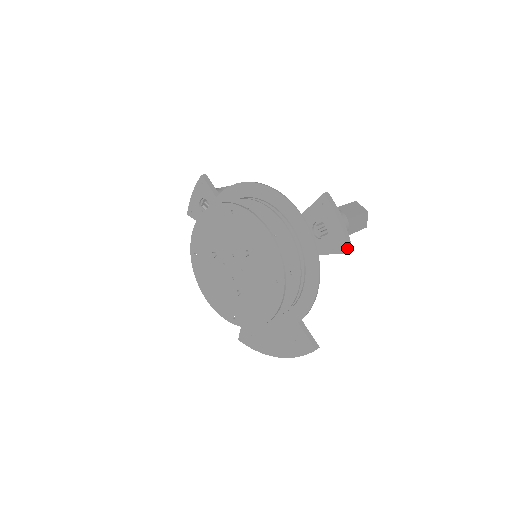
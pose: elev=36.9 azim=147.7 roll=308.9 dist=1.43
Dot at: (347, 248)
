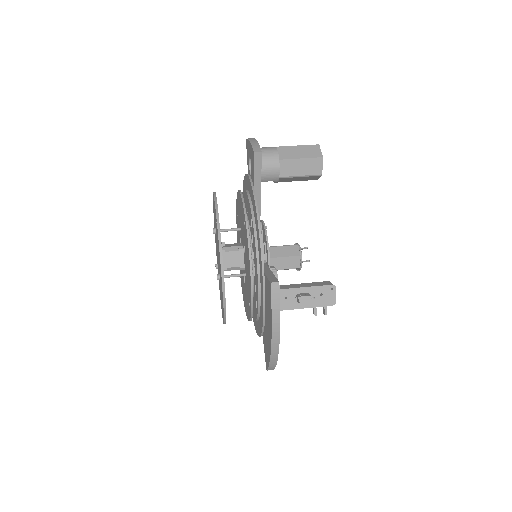
Dot at: (253, 150)
